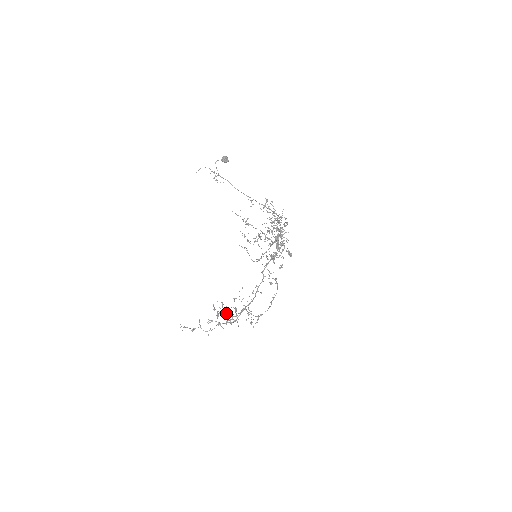
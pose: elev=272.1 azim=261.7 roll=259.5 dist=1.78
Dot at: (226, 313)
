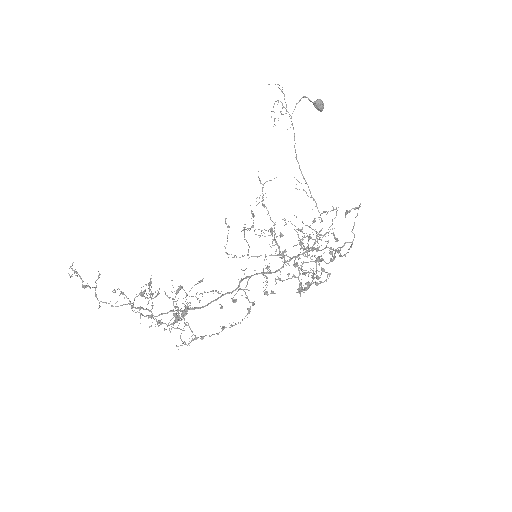
Dot at: occluded
